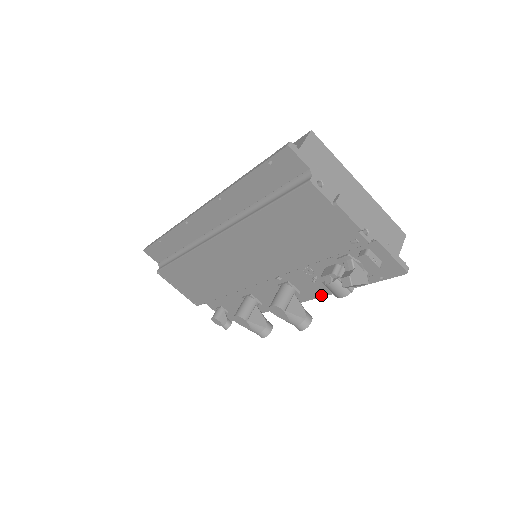
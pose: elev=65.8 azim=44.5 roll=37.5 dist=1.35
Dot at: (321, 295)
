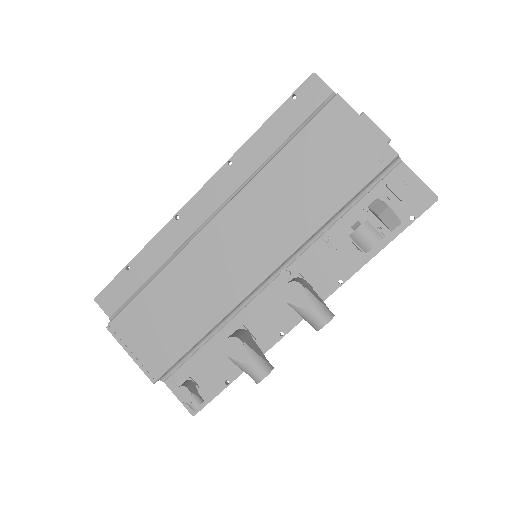
Dot at: (340, 284)
